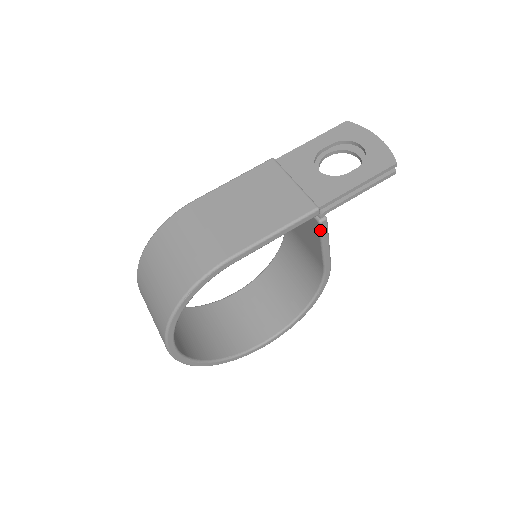
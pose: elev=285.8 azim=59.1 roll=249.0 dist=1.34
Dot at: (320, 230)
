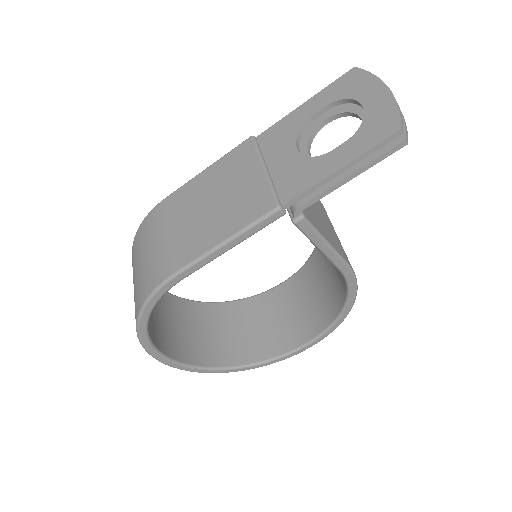
Dot at: (301, 231)
